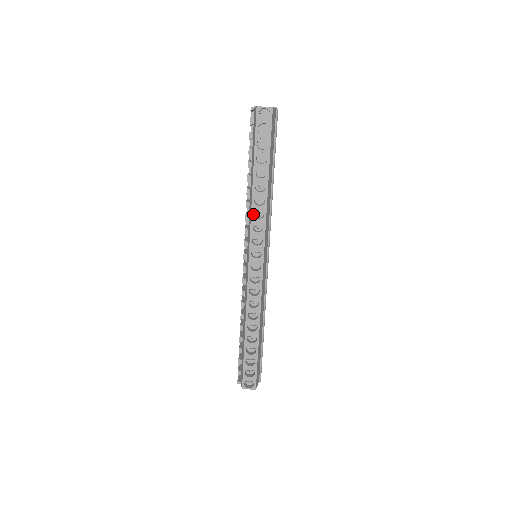
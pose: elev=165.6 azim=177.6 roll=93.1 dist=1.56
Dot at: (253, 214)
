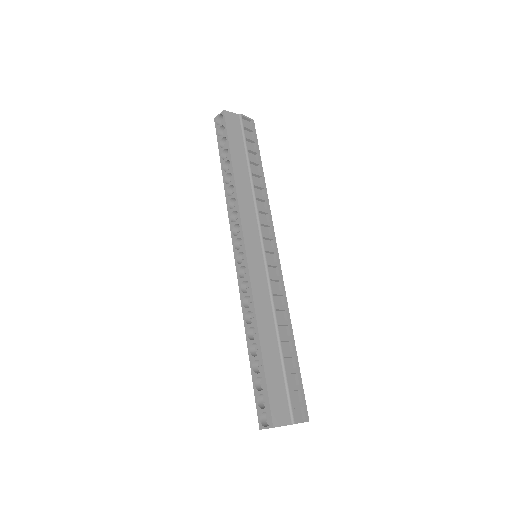
Dot at: (230, 207)
